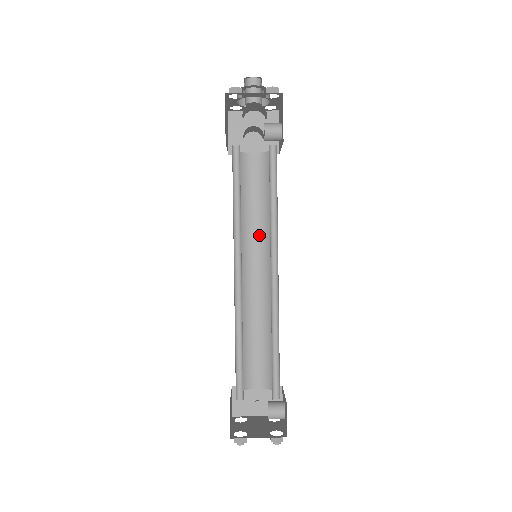
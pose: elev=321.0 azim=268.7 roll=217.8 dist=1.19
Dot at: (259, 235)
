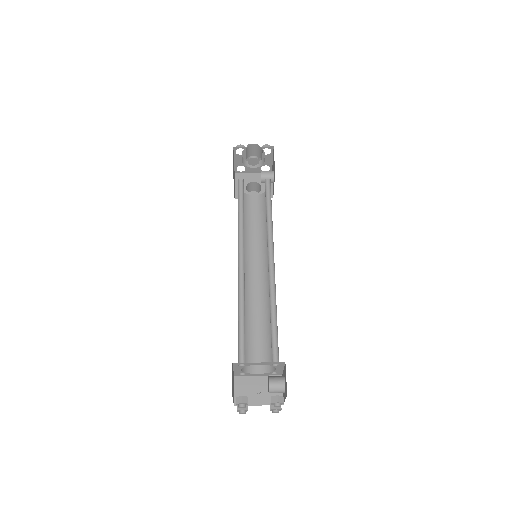
Dot at: (258, 248)
